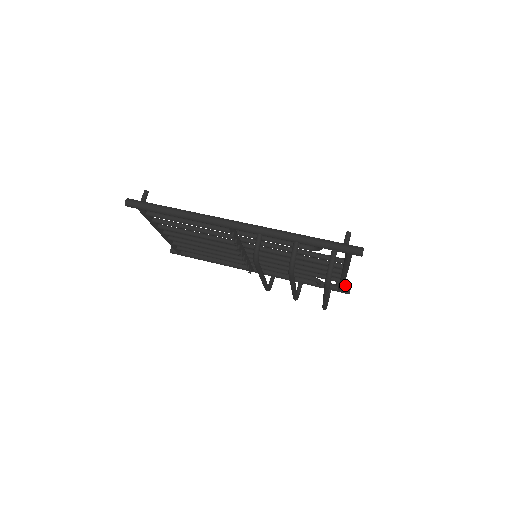
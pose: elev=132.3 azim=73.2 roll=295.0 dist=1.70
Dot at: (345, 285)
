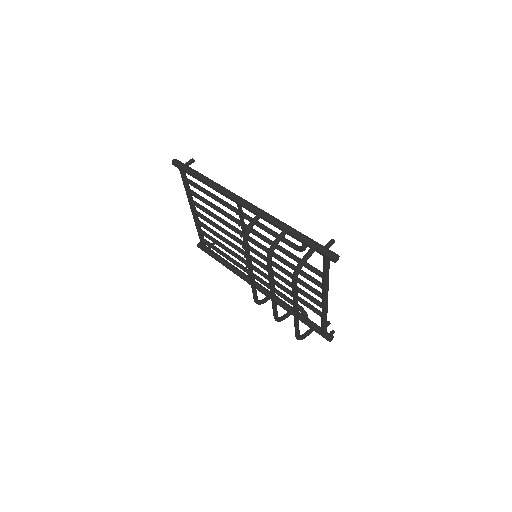
Dot at: (330, 332)
